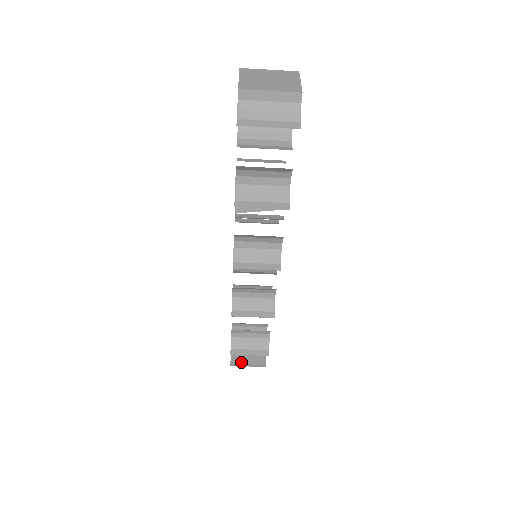
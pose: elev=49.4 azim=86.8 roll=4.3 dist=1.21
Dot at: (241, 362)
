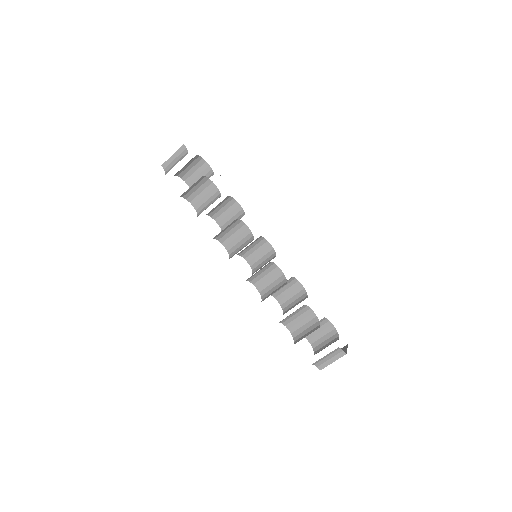
Dot at: (328, 364)
